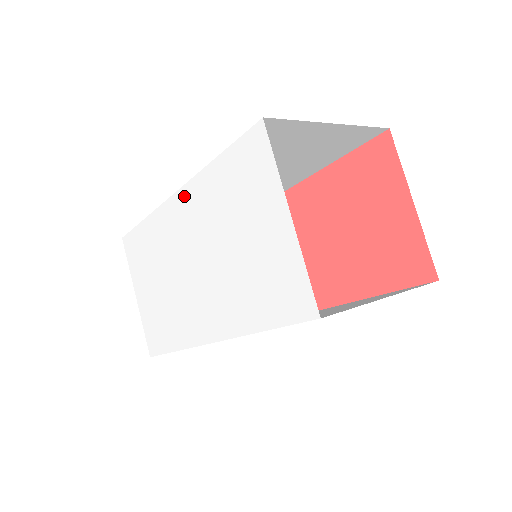
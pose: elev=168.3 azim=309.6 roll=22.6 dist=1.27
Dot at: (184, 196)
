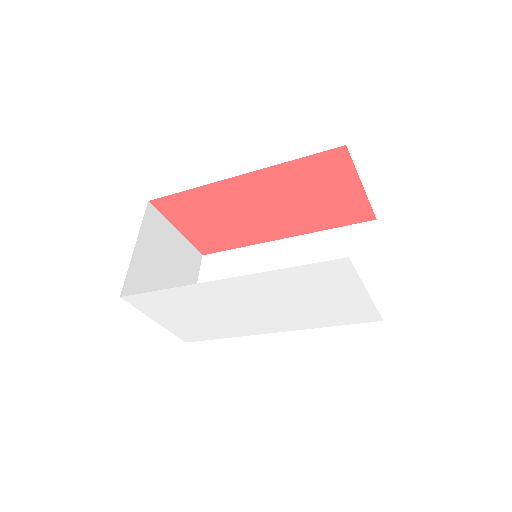
Dot at: (237, 282)
